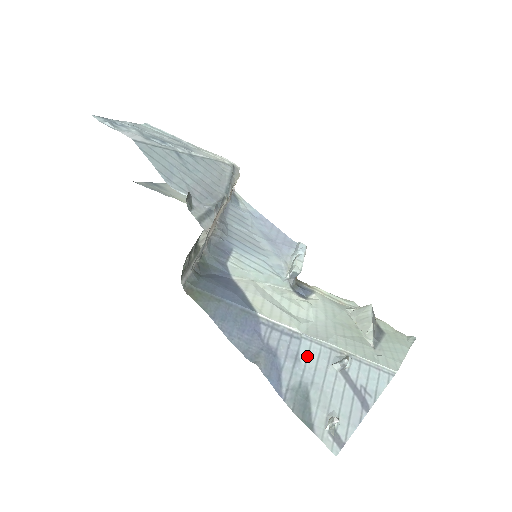
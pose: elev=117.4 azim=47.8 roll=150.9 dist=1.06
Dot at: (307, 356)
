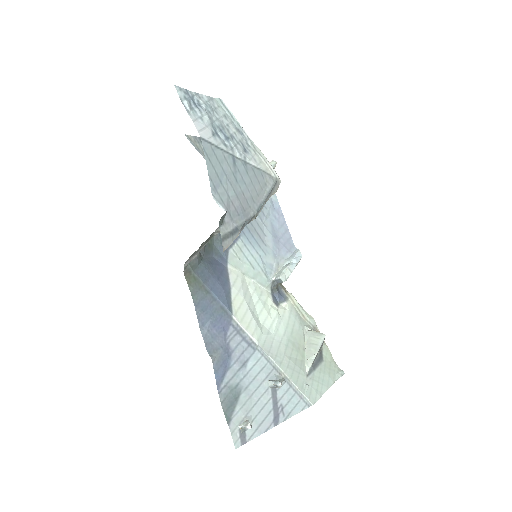
Dot at: (253, 365)
